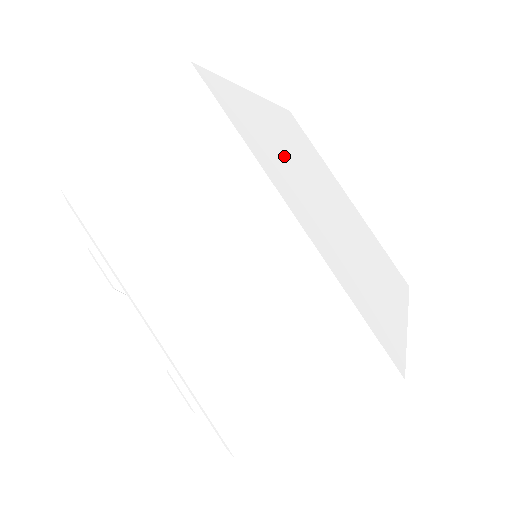
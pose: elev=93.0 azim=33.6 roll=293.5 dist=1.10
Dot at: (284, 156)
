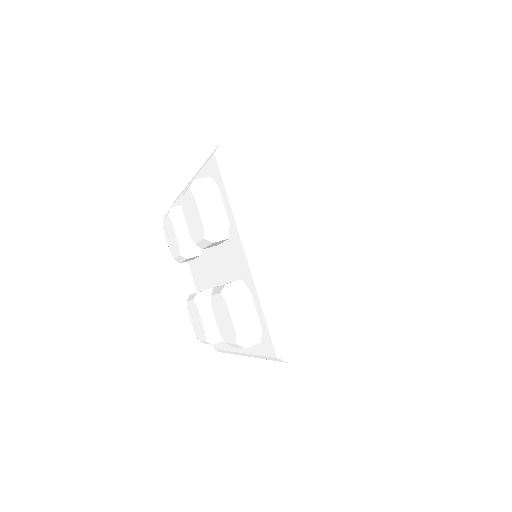
Dot at: occluded
